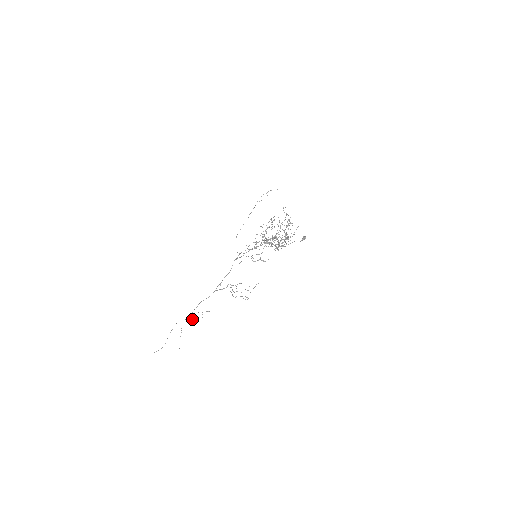
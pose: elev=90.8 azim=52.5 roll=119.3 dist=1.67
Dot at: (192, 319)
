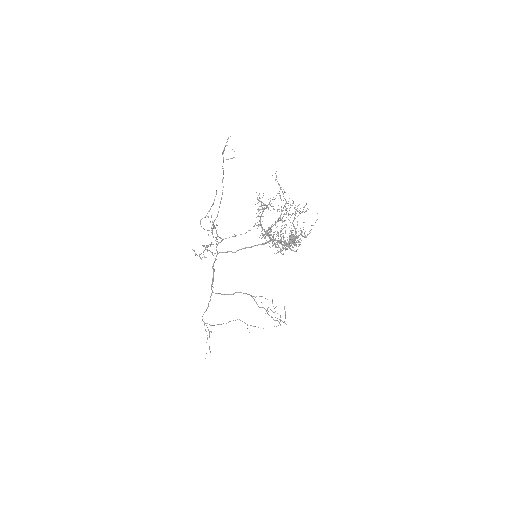
Dot at: (213, 325)
